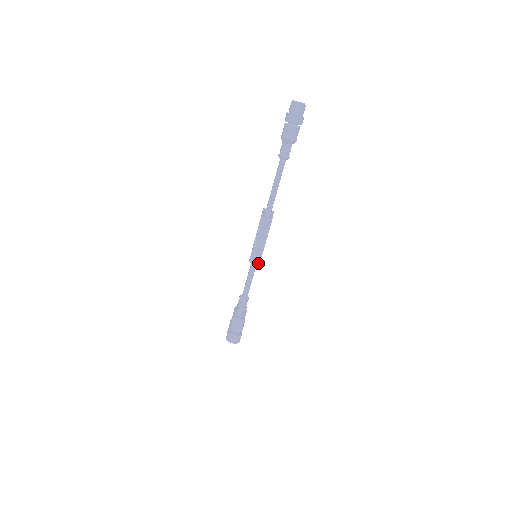
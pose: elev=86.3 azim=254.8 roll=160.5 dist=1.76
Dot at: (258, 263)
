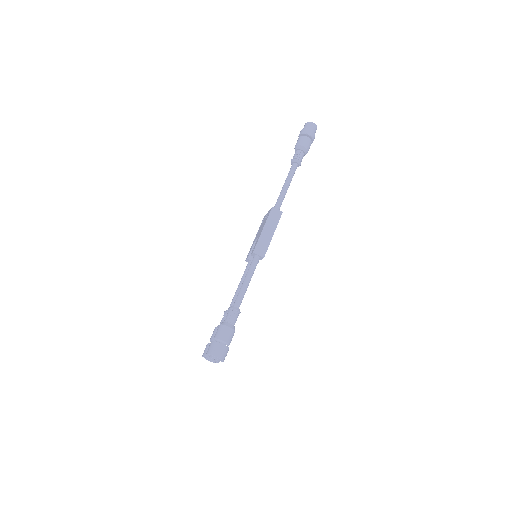
Dot at: (263, 255)
